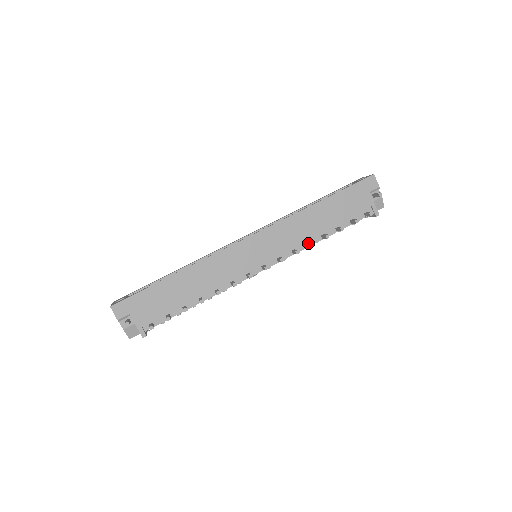
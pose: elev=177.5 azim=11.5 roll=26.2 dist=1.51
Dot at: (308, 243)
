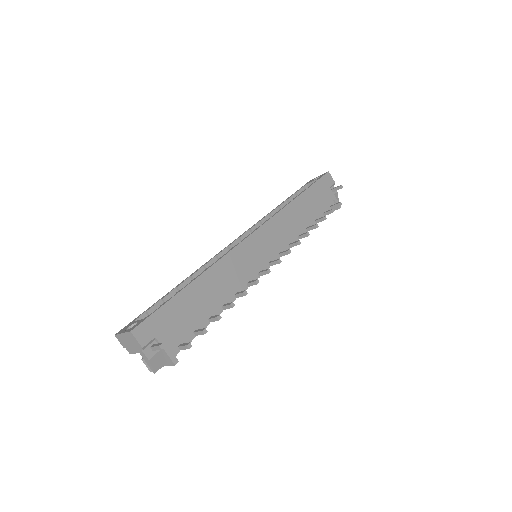
Dot at: (302, 234)
